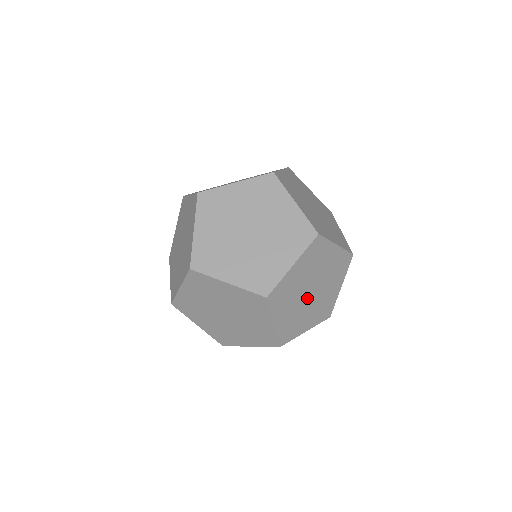
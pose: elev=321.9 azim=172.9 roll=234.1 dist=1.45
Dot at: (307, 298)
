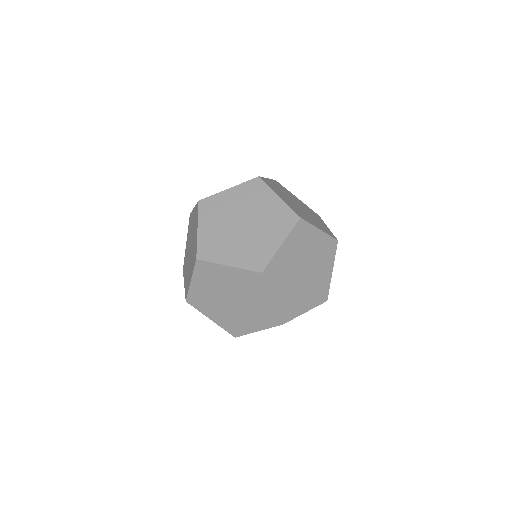
Dot at: occluded
